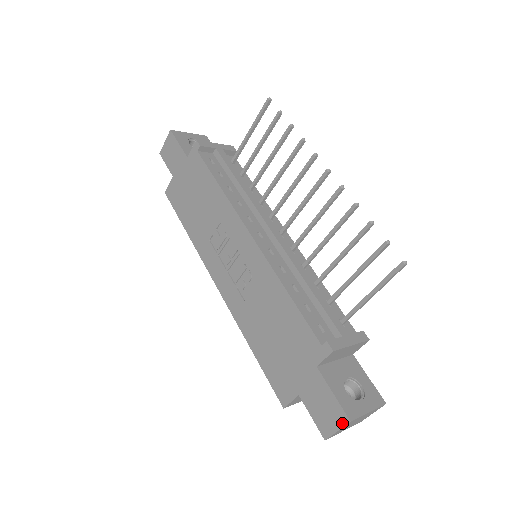
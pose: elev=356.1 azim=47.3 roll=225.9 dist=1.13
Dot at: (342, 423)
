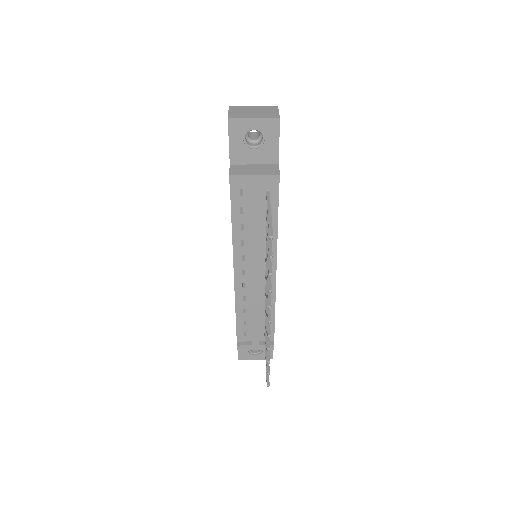
Dot at: occluded
